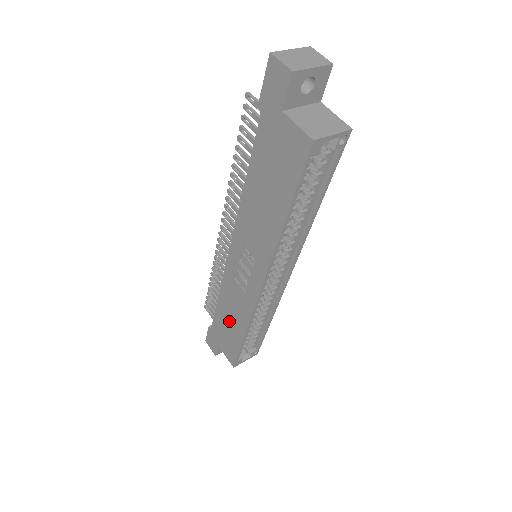
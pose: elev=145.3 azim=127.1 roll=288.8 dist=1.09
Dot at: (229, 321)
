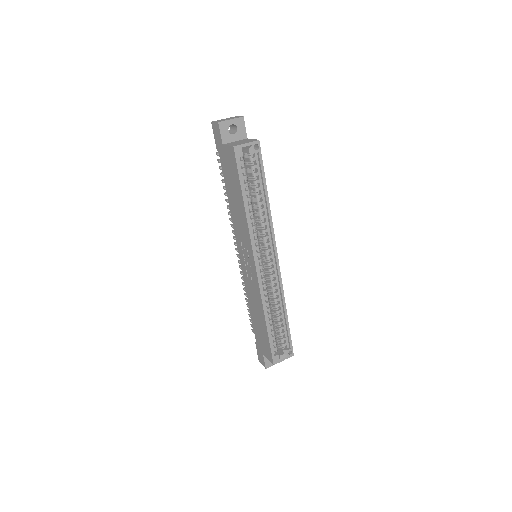
Dot at: (258, 320)
